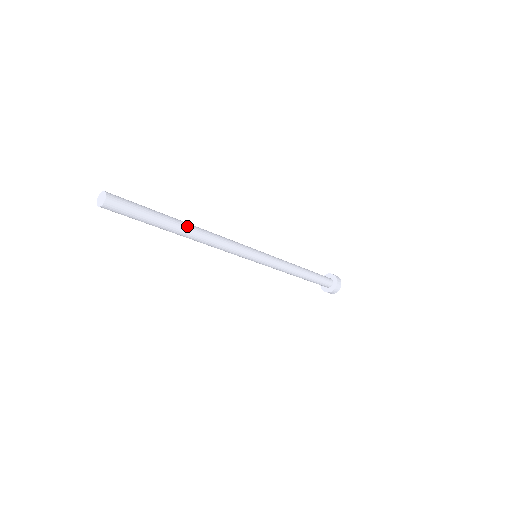
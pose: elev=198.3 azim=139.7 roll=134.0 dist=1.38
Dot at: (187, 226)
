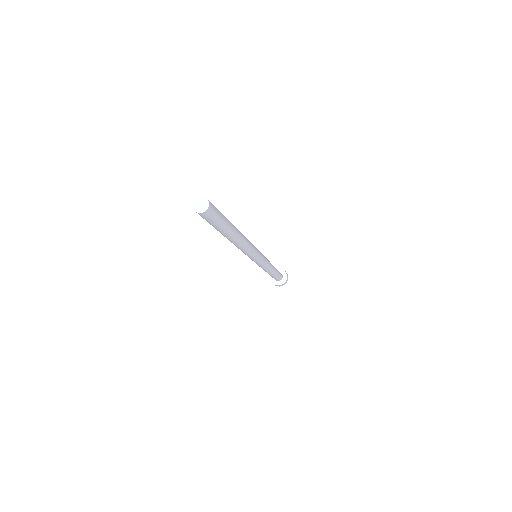
Dot at: (238, 234)
